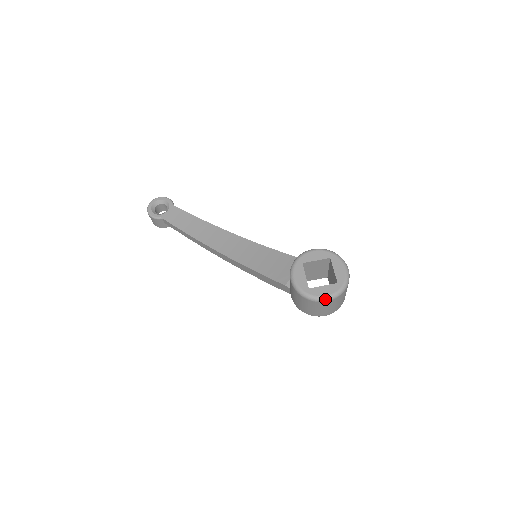
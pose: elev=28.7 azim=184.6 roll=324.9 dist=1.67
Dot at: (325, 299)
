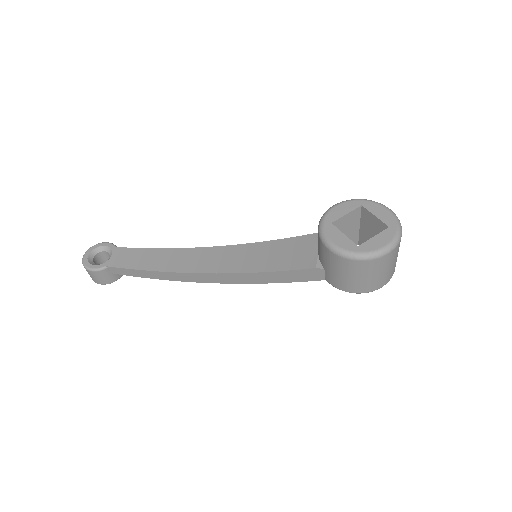
Dot at: (386, 250)
